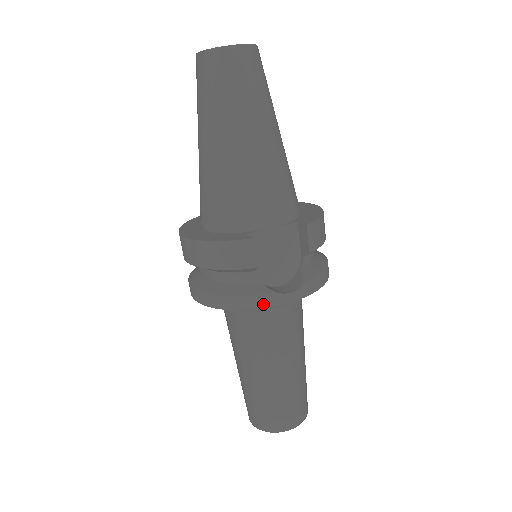
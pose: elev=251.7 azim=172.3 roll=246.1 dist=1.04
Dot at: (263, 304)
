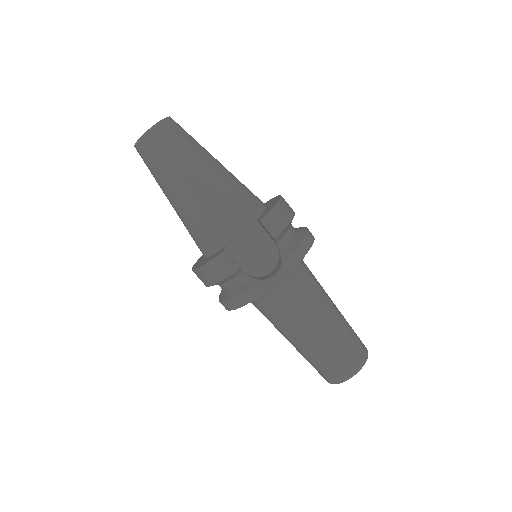
Dot at: (259, 292)
